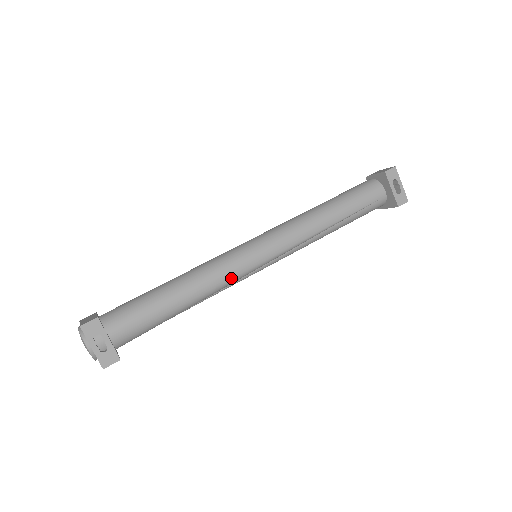
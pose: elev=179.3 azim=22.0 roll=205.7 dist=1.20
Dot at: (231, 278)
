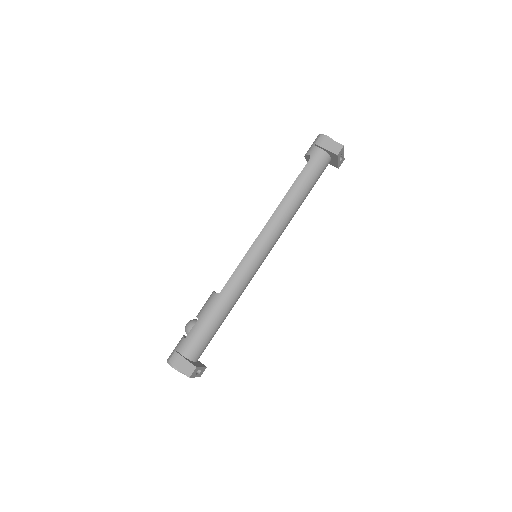
Dot at: occluded
